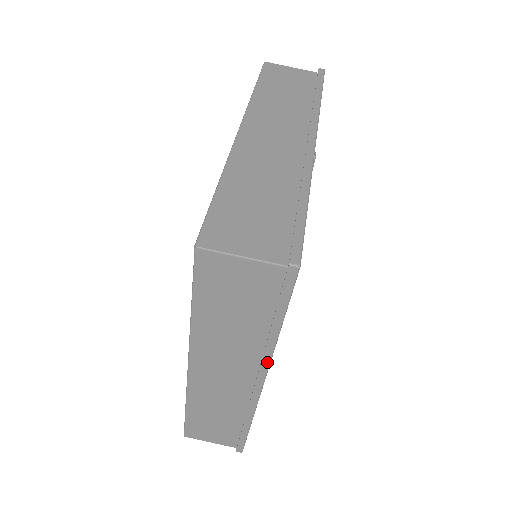
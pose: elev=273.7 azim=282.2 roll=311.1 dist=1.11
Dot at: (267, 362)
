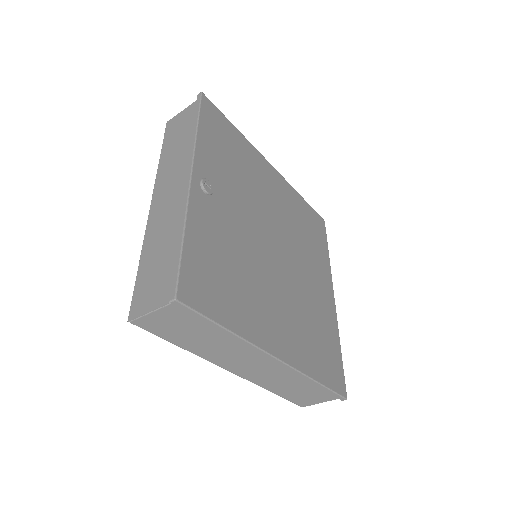
Dot at: (254, 348)
